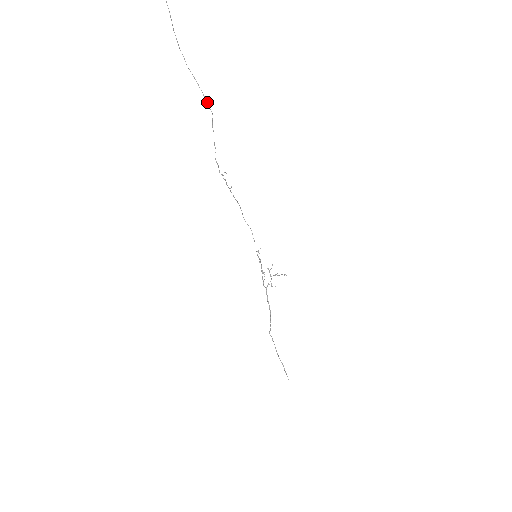
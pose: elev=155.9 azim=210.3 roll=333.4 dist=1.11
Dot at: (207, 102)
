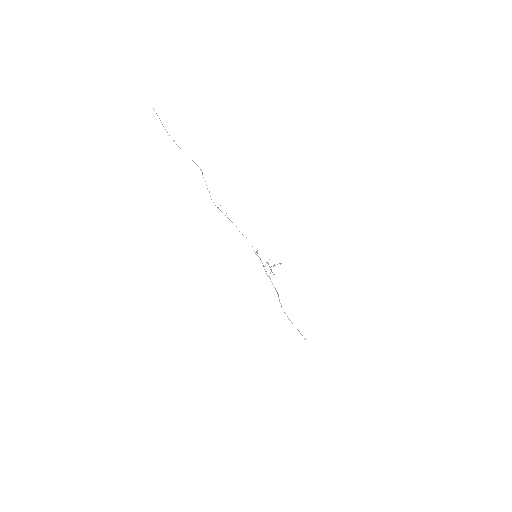
Dot at: (196, 164)
